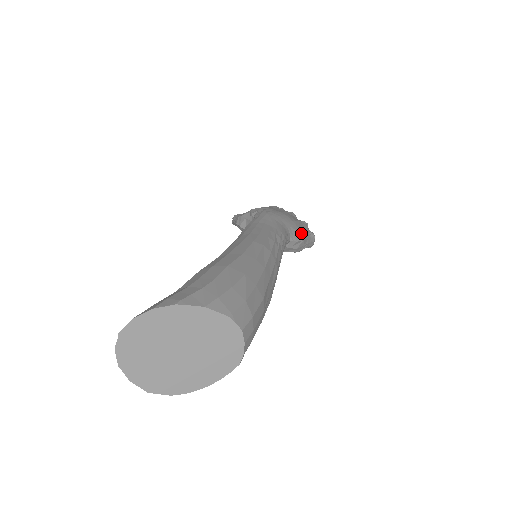
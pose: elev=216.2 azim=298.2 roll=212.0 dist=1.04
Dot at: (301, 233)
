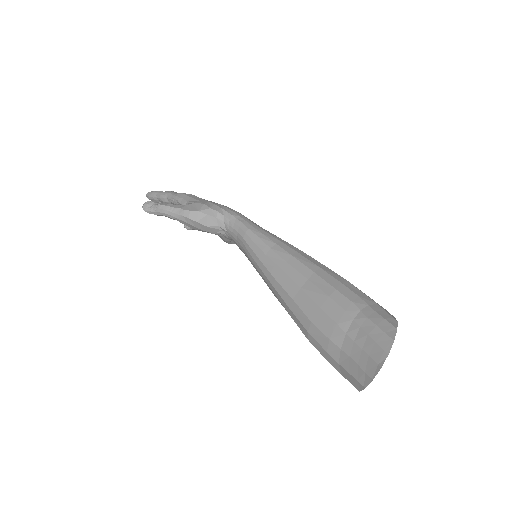
Dot at: occluded
